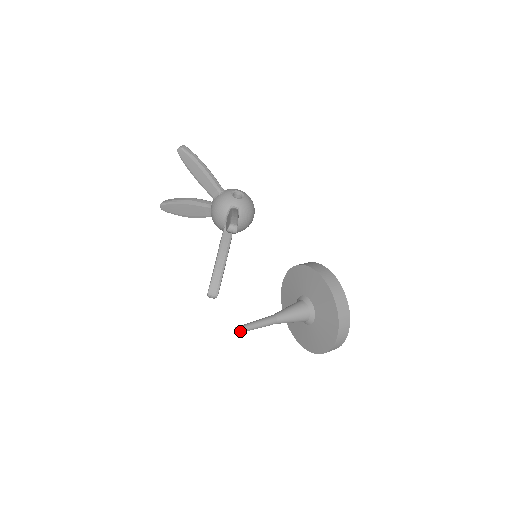
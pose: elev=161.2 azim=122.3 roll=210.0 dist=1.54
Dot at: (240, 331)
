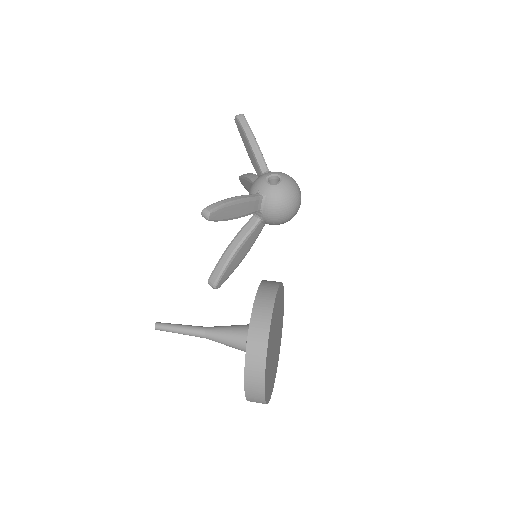
Dot at: (158, 328)
